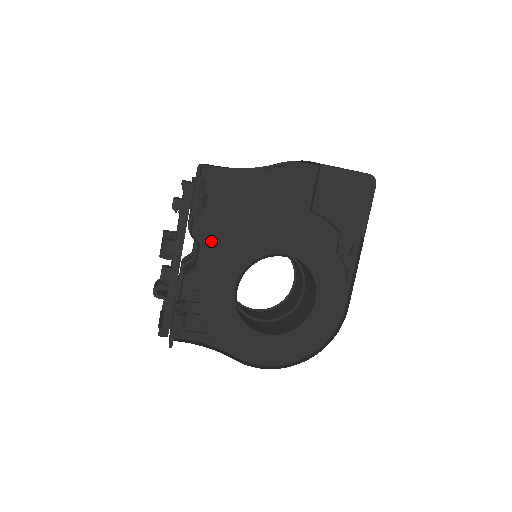
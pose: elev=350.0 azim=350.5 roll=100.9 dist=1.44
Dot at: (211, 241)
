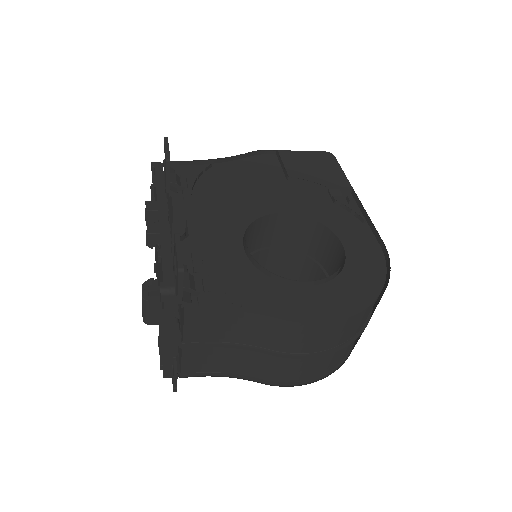
Dot at: (197, 213)
